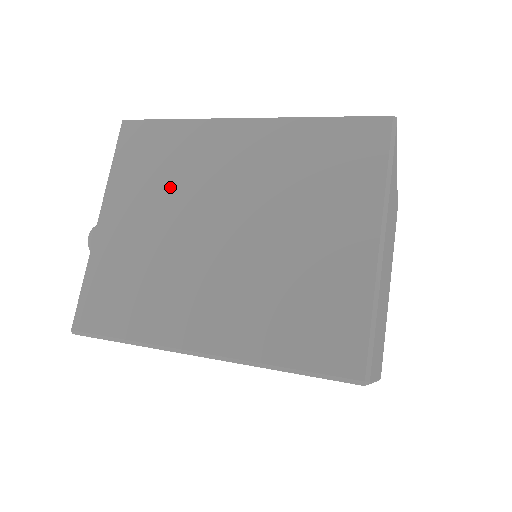
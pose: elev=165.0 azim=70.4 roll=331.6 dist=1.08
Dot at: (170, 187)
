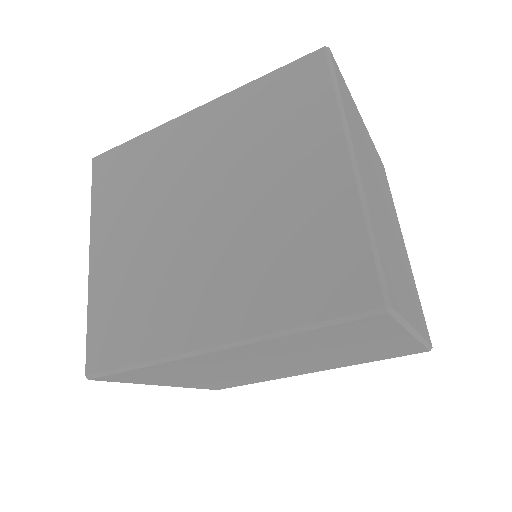
Dot at: occluded
